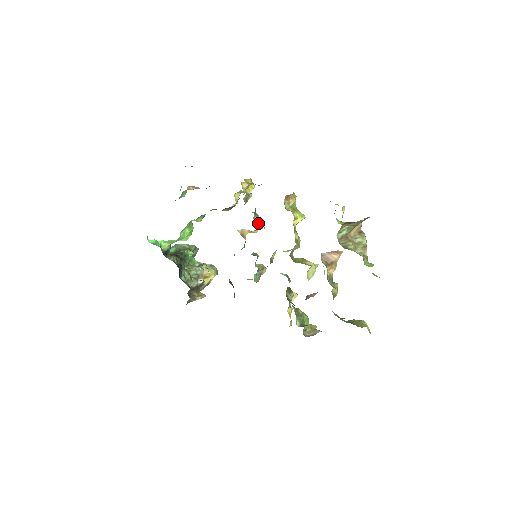
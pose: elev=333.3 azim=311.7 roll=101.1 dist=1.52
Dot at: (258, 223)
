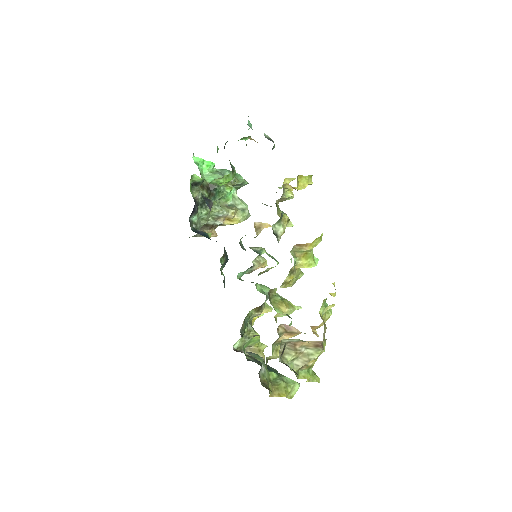
Dot at: (286, 224)
